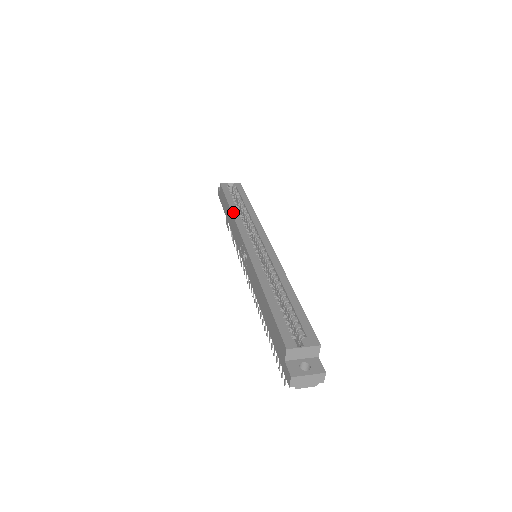
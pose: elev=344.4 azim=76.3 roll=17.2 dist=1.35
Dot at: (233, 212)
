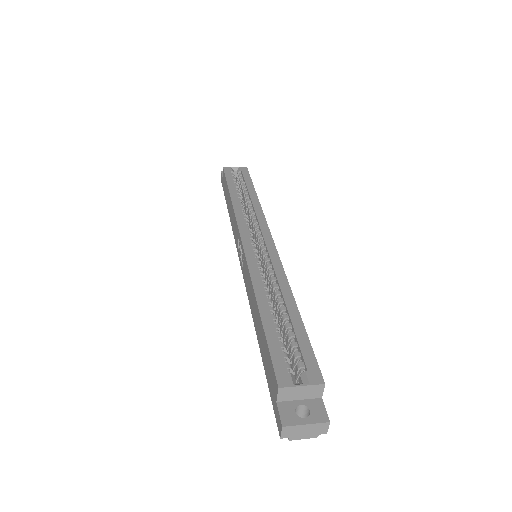
Dot at: (233, 201)
